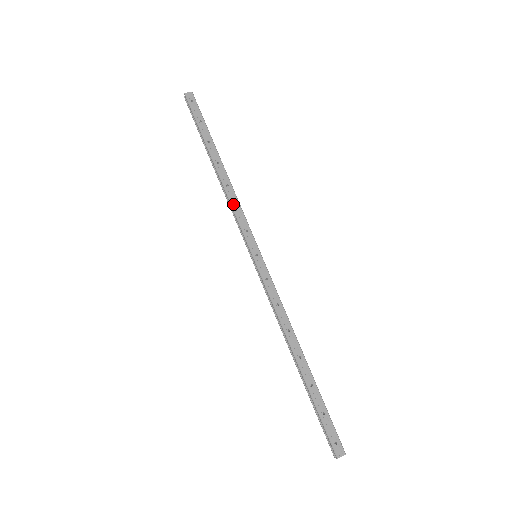
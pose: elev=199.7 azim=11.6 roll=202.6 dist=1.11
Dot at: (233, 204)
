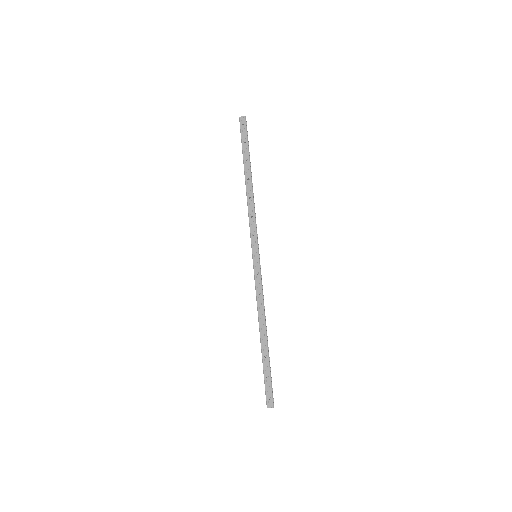
Dot at: (250, 214)
